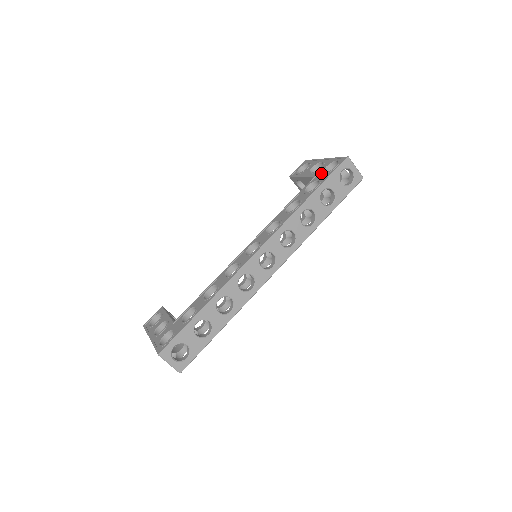
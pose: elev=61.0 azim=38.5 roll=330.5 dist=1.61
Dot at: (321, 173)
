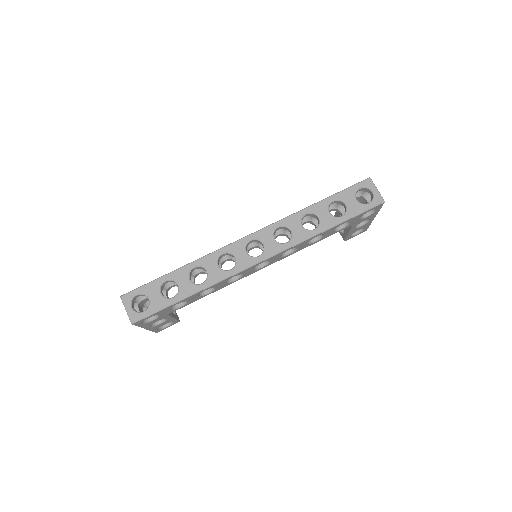
Dot at: occluded
